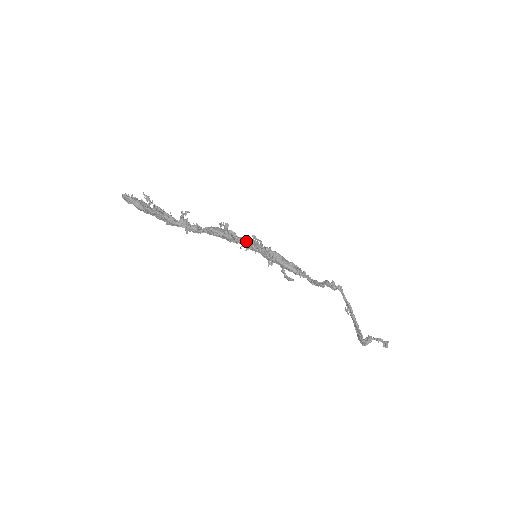
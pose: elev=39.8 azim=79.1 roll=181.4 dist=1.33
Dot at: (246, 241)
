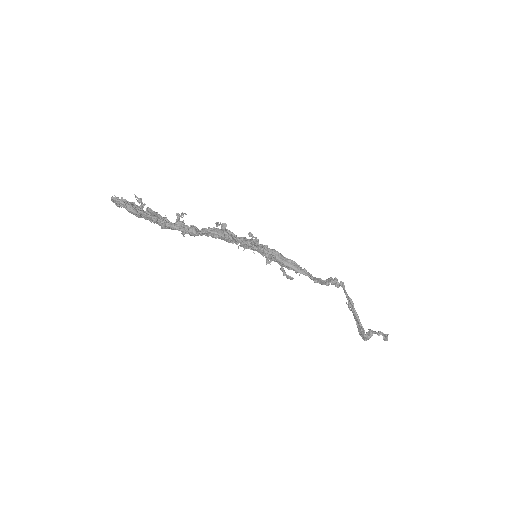
Dot at: (245, 241)
